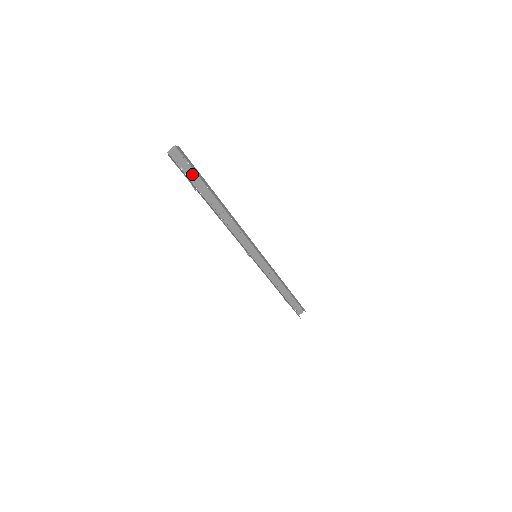
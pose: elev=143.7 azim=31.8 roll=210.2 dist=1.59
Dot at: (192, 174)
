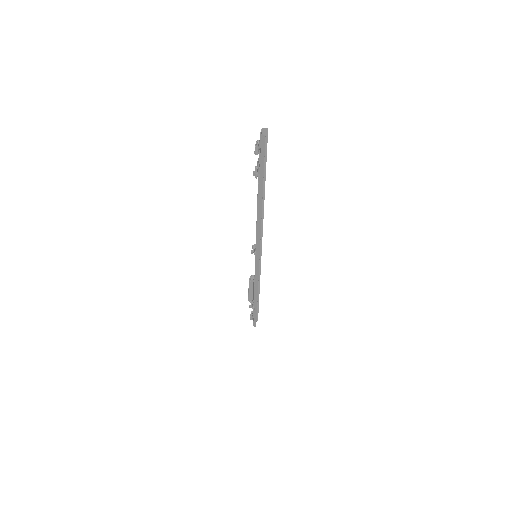
Dot at: occluded
